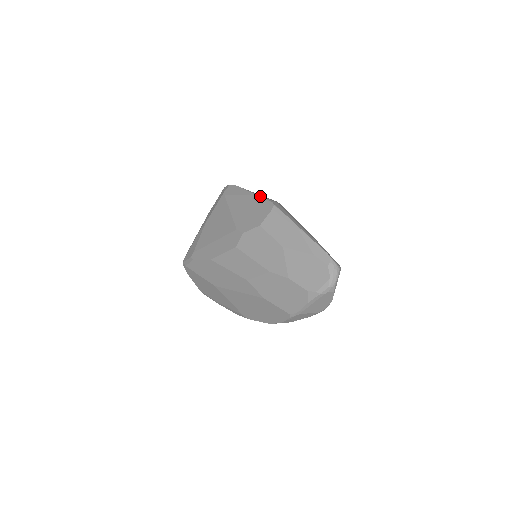
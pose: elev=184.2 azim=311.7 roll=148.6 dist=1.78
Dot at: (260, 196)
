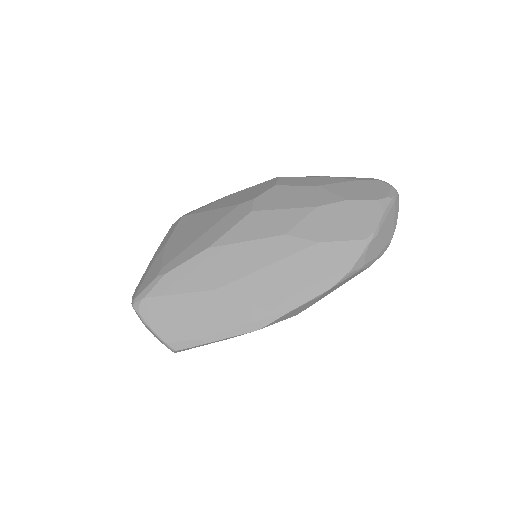
Dot at: occluded
